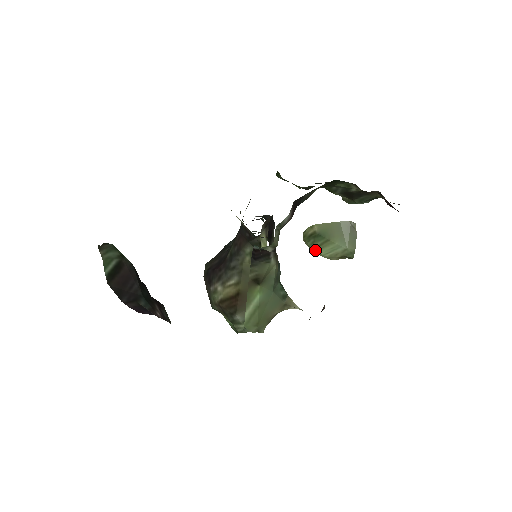
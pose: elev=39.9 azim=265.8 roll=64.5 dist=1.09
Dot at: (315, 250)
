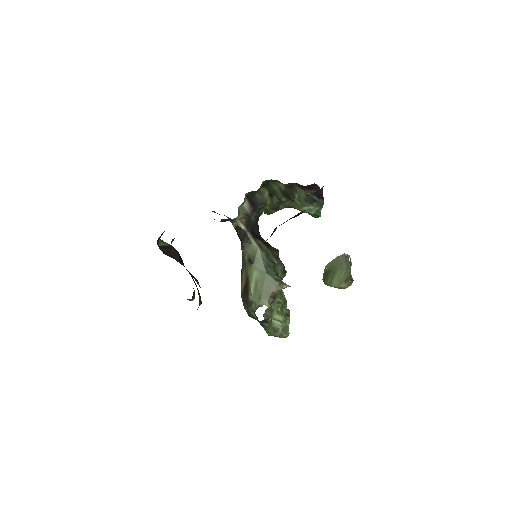
Dot at: (330, 284)
